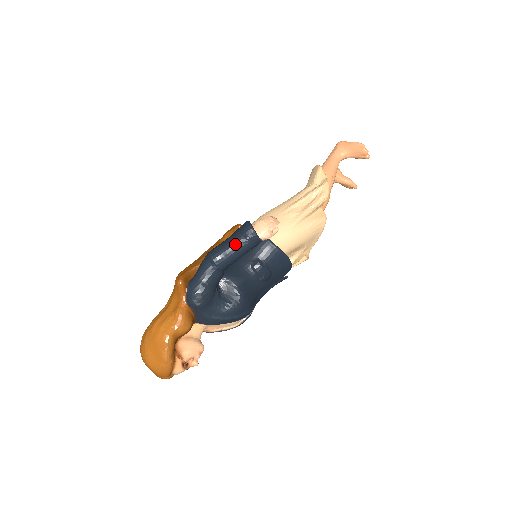
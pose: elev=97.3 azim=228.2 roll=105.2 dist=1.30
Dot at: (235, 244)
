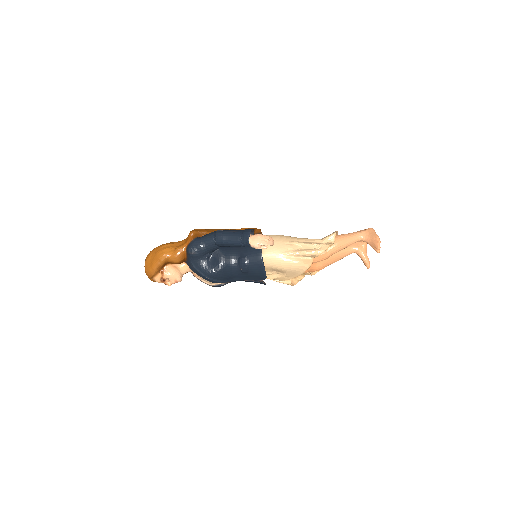
Dot at: (234, 236)
